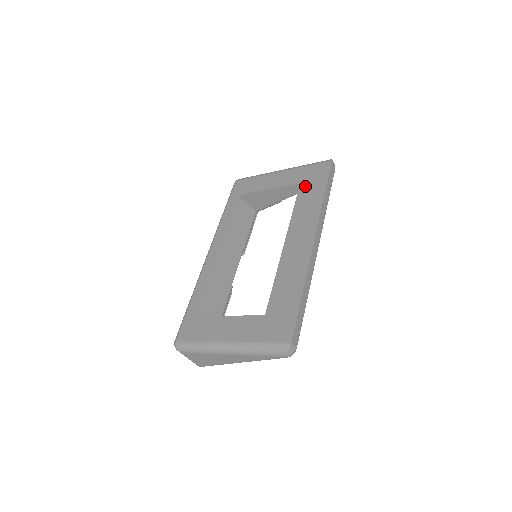
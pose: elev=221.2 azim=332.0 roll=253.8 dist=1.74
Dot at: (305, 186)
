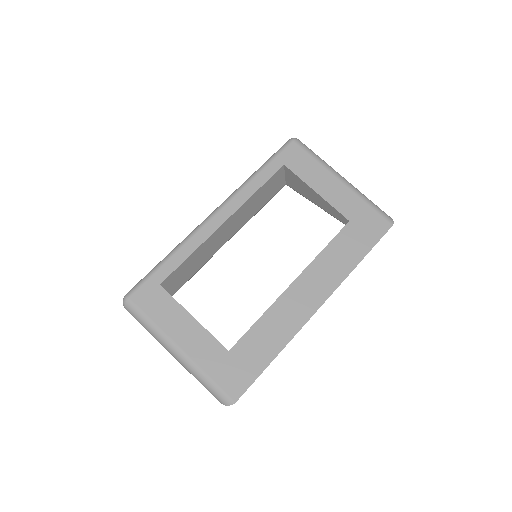
Dot at: (351, 231)
